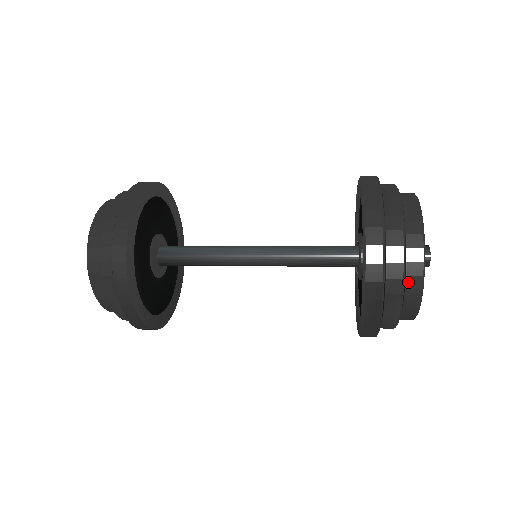
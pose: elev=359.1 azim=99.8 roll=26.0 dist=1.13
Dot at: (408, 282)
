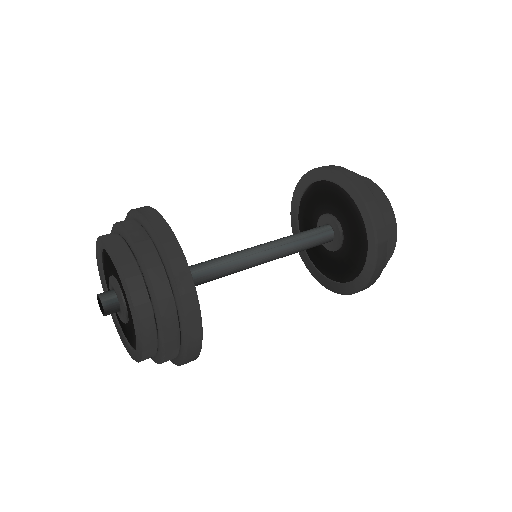
Dot at: occluded
